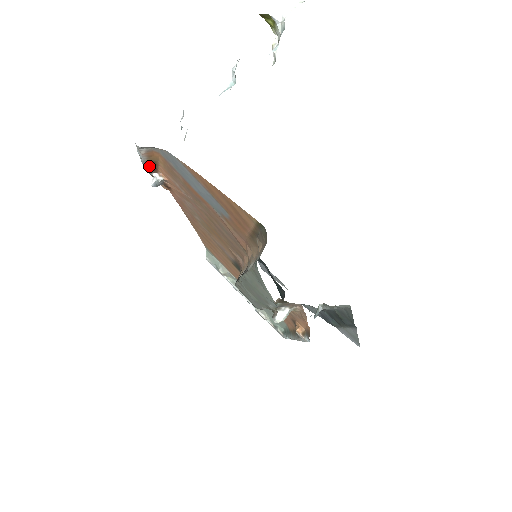
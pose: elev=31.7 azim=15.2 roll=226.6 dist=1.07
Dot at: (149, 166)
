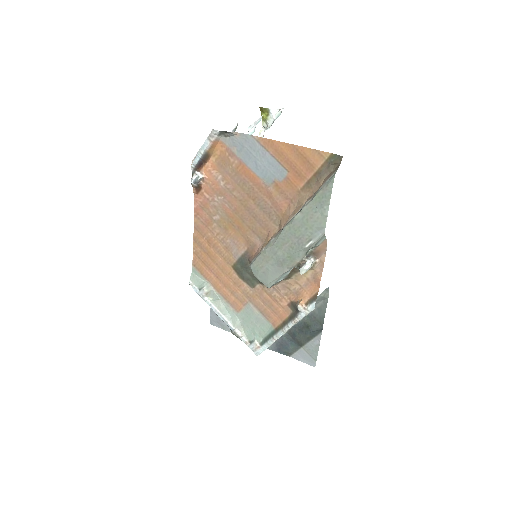
Dot at: (201, 161)
